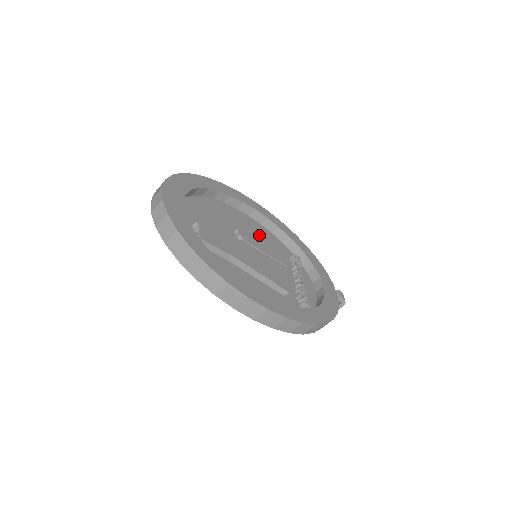
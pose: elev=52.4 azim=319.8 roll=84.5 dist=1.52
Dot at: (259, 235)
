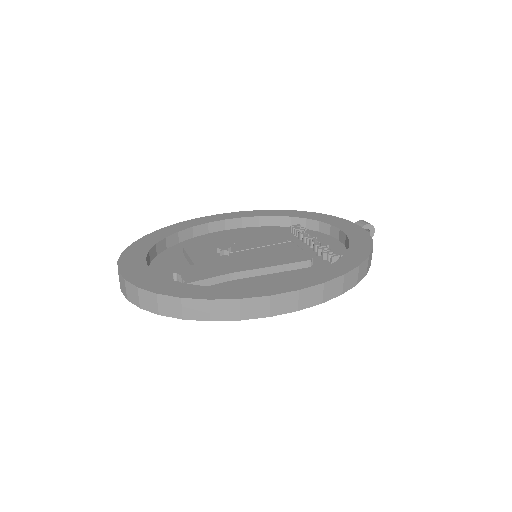
Dot at: (246, 237)
